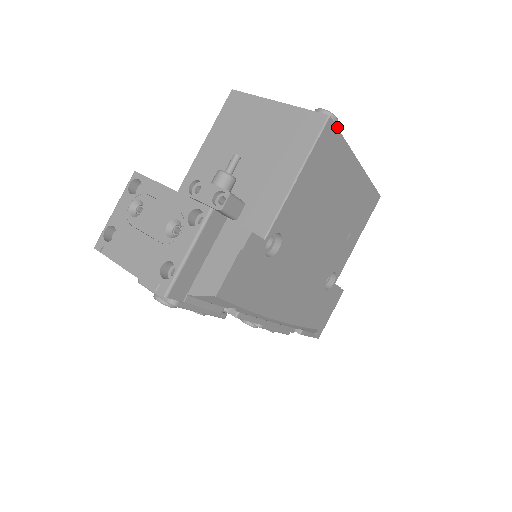
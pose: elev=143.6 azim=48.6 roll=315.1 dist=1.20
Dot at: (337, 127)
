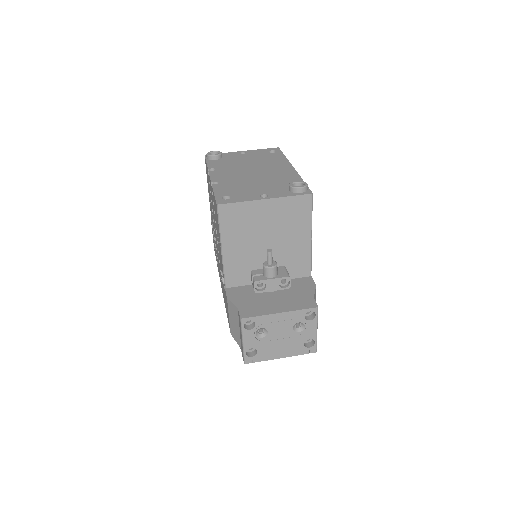
Dot at: (308, 187)
